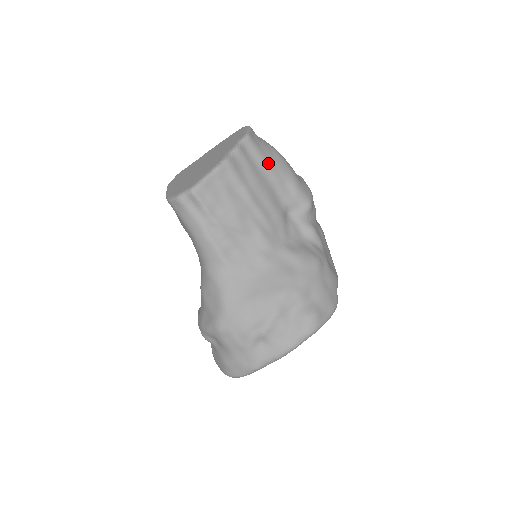
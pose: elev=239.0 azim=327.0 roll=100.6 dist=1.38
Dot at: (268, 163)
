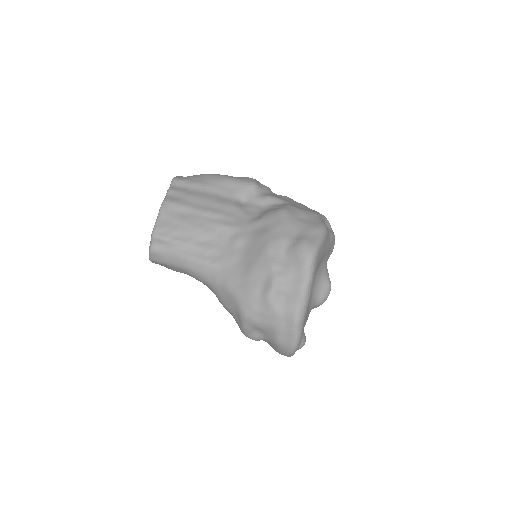
Dot at: (200, 183)
